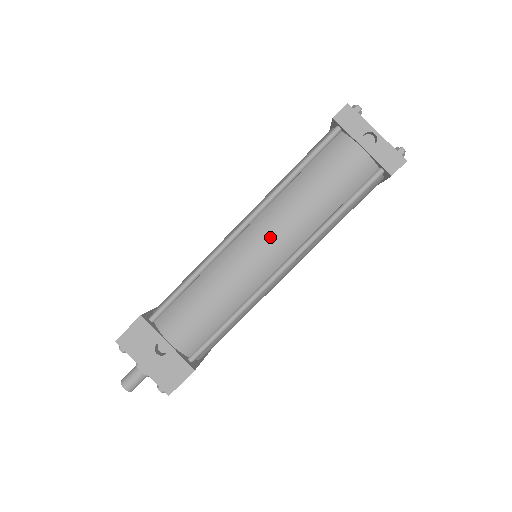
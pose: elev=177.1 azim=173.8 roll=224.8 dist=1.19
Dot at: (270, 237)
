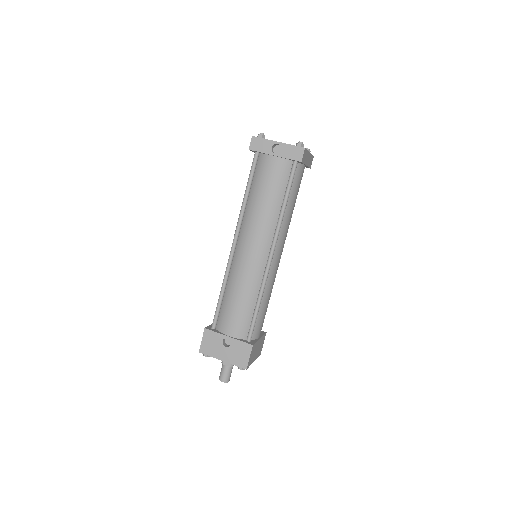
Dot at: (252, 239)
